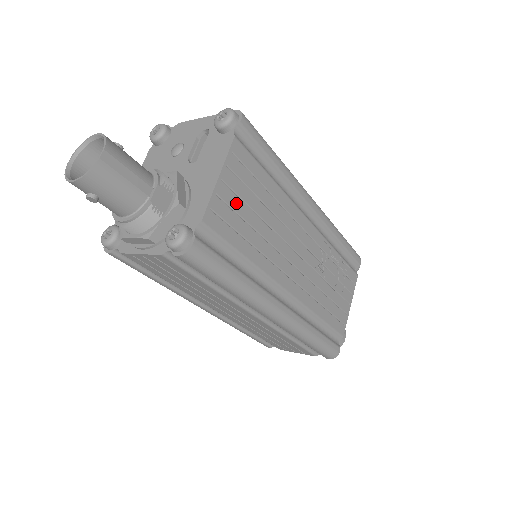
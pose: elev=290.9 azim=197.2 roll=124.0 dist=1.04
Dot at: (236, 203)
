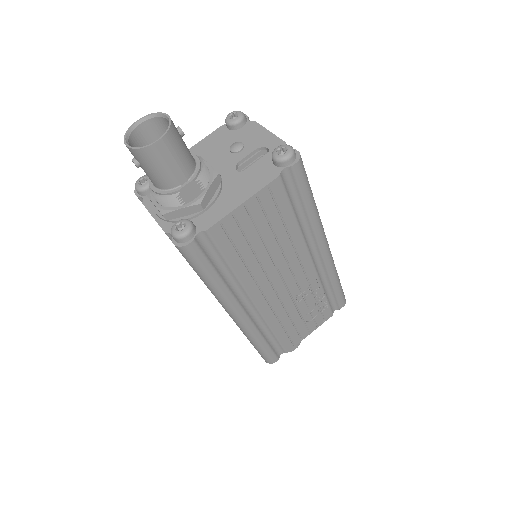
Dot at: (248, 226)
